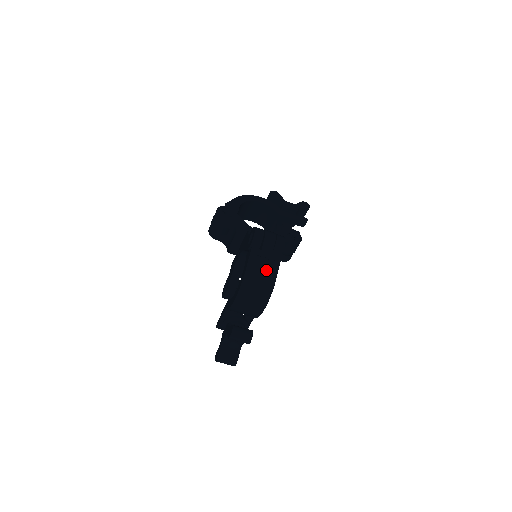
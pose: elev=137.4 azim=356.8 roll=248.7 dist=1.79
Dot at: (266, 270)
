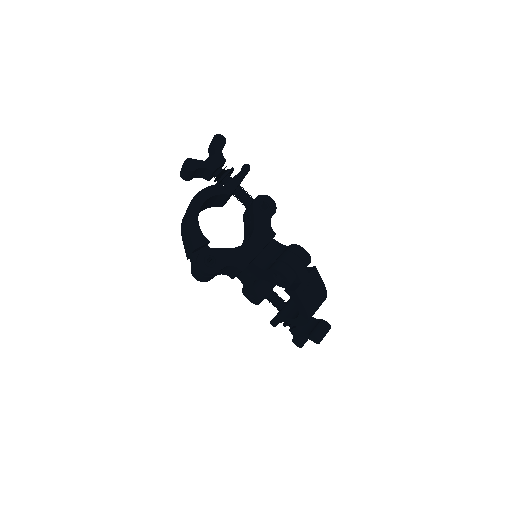
Dot at: (315, 289)
